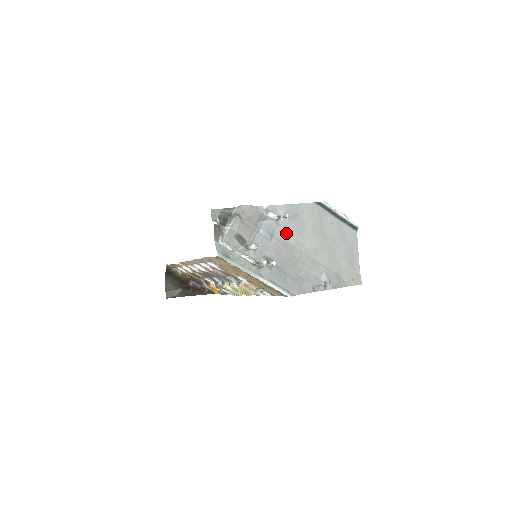
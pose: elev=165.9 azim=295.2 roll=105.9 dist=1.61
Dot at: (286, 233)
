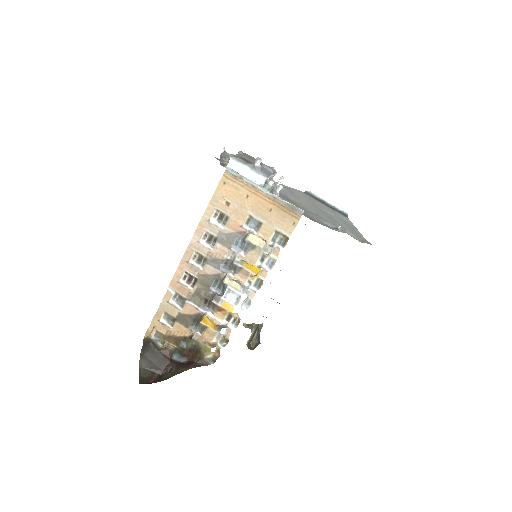
Dot at: (284, 194)
